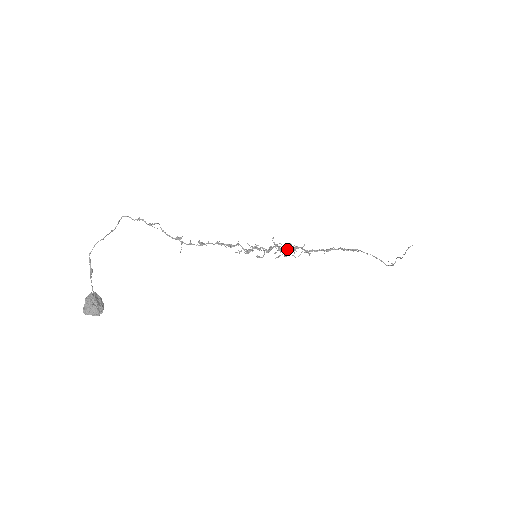
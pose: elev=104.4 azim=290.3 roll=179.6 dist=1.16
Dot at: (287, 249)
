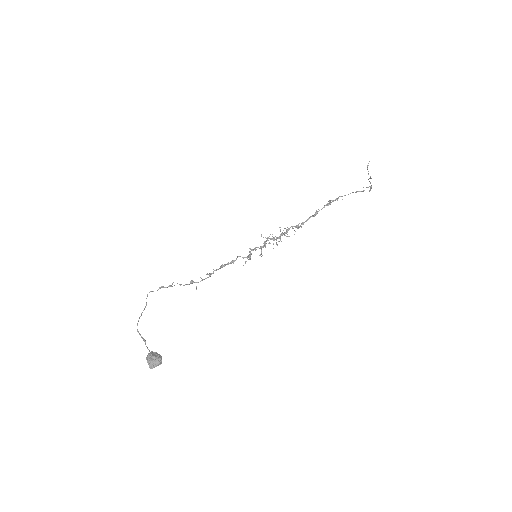
Dot at: occluded
